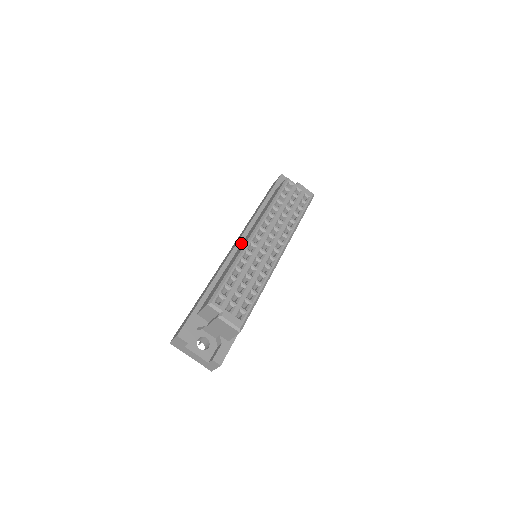
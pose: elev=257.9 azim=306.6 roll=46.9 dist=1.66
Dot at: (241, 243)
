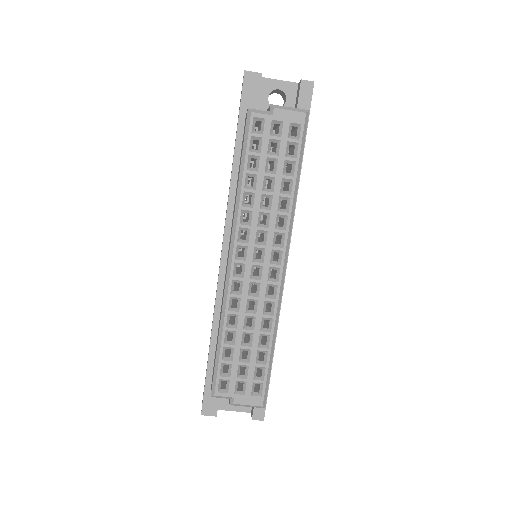
Dot at: (227, 251)
